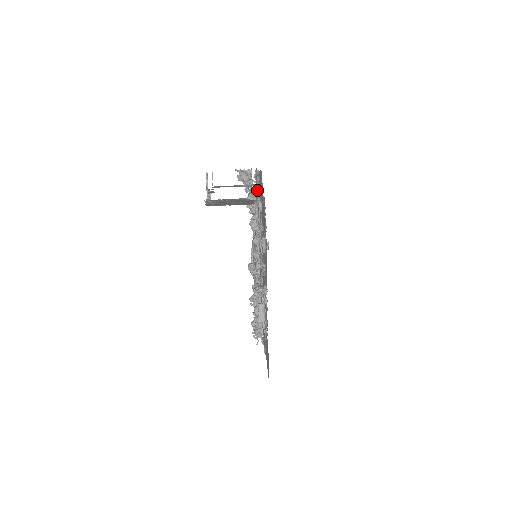
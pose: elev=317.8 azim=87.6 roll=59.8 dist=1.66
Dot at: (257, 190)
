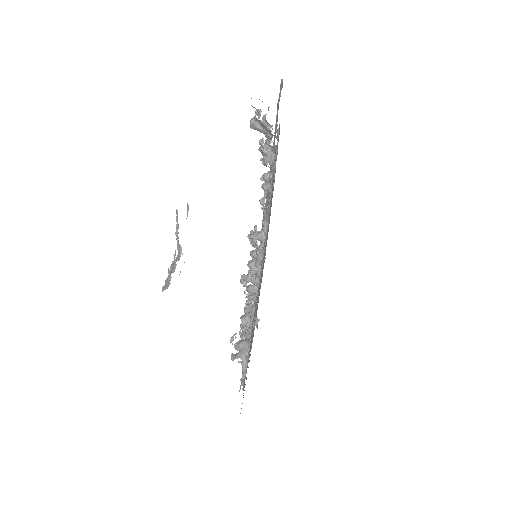
Dot at: occluded
